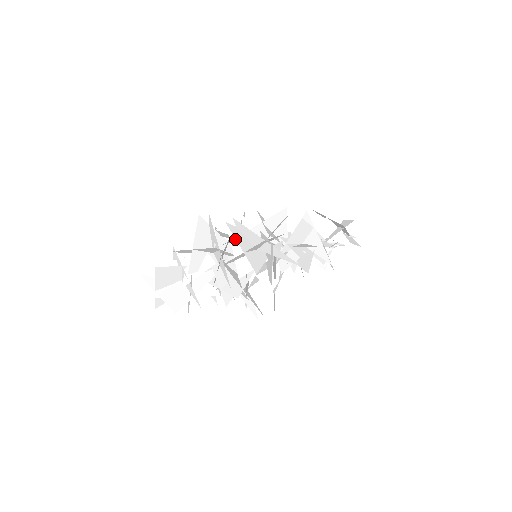
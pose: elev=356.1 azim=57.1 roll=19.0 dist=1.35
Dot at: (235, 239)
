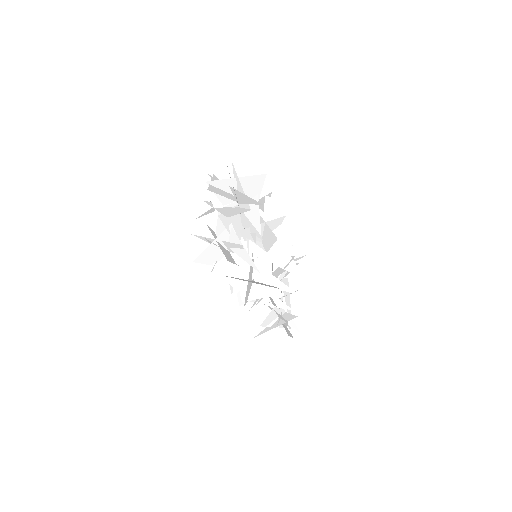
Dot at: occluded
